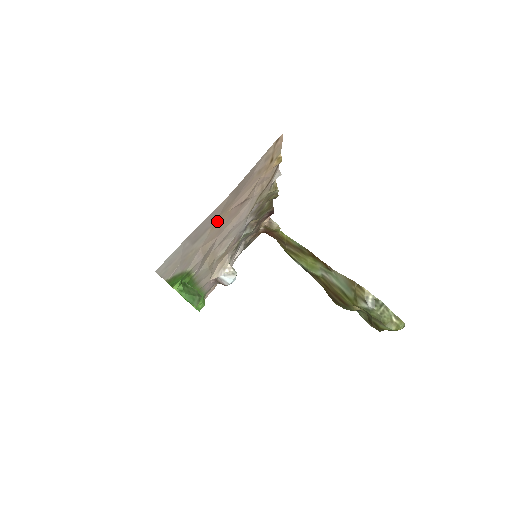
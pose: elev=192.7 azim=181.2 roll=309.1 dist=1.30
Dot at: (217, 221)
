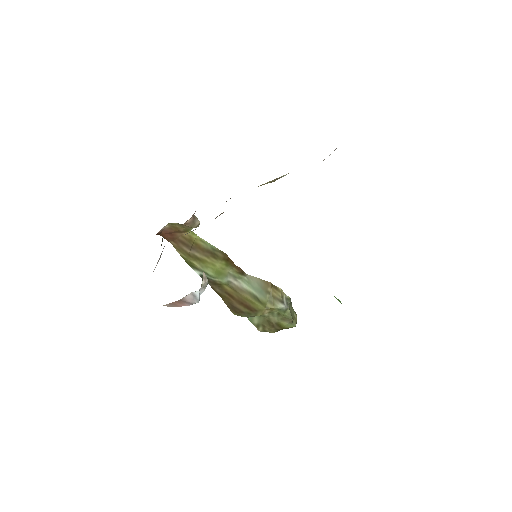
Dot at: occluded
